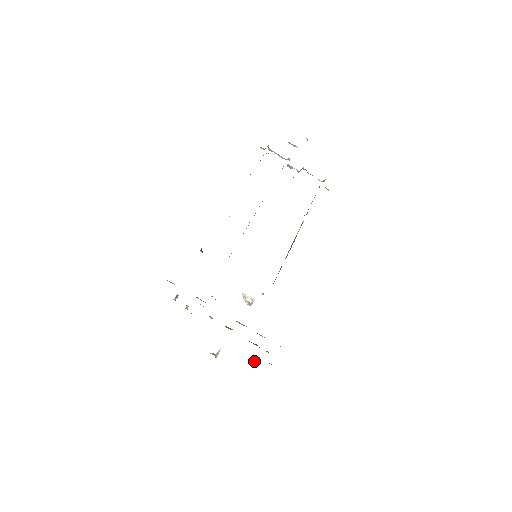
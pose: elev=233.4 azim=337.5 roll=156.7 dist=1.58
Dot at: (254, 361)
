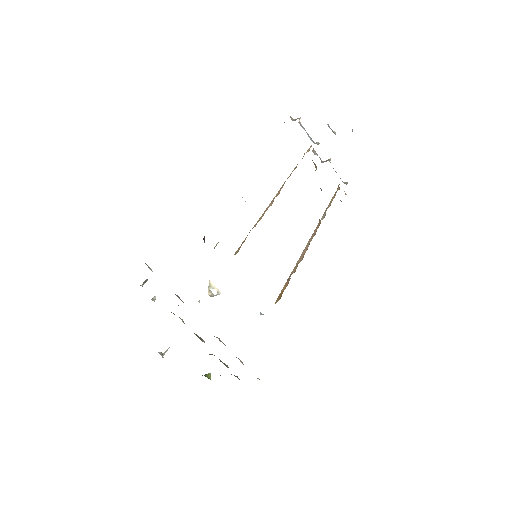
Dot at: occluded
